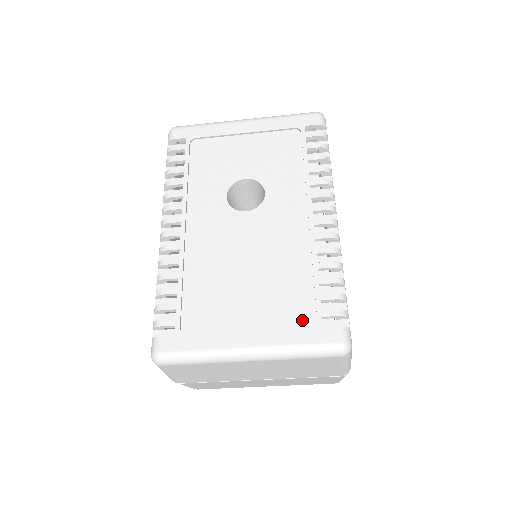
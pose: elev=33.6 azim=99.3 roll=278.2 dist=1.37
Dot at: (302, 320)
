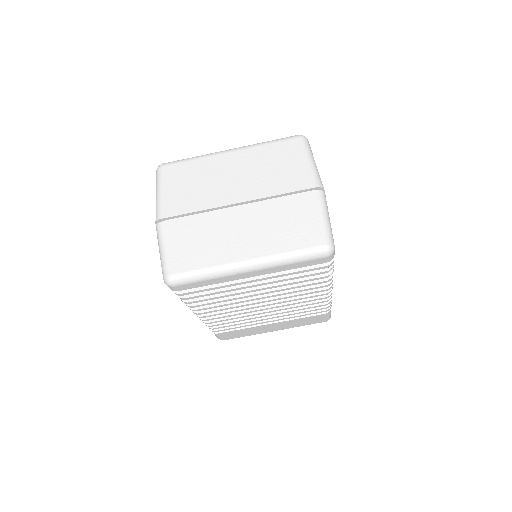
Dot at: occluded
